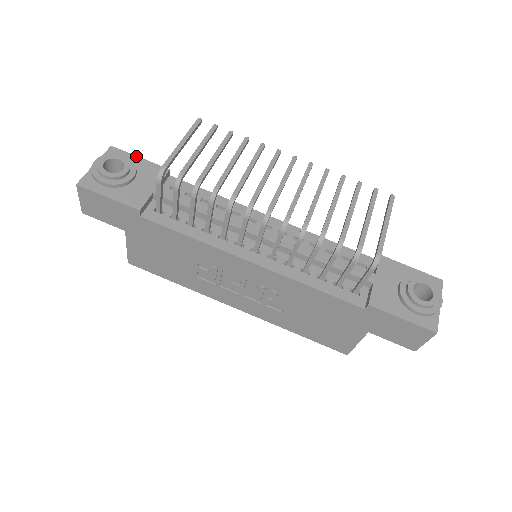
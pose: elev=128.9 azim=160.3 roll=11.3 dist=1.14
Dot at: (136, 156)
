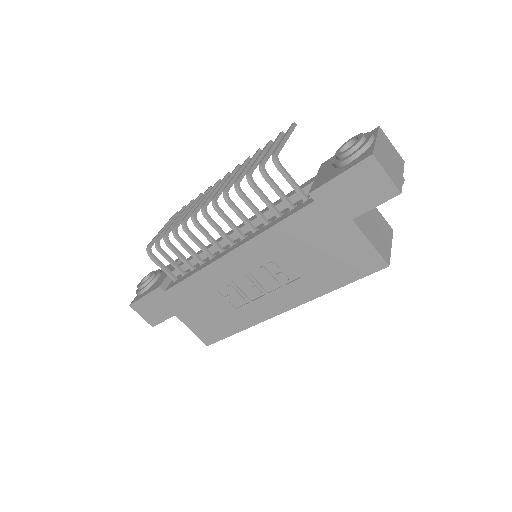
Dot at: occluded
